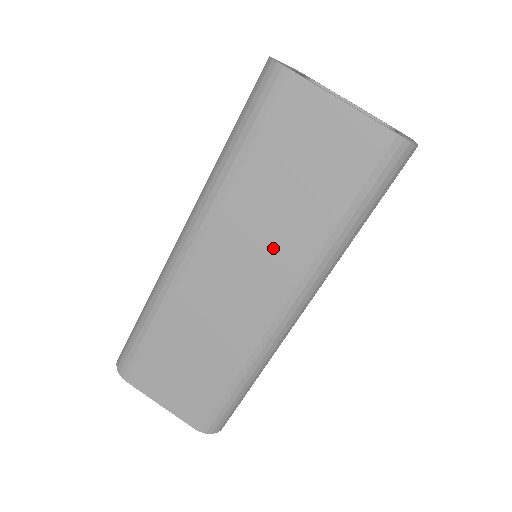
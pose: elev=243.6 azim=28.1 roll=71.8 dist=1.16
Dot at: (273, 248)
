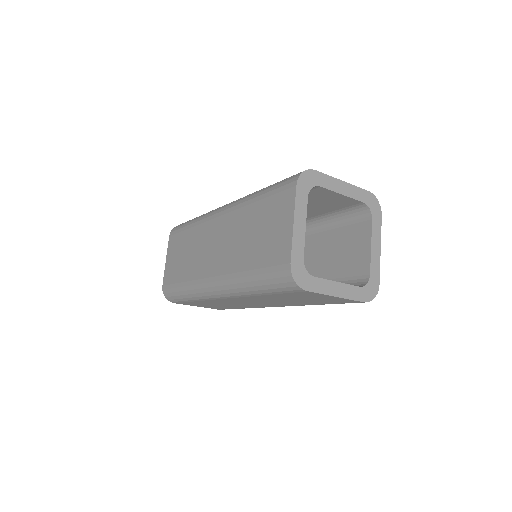
Dot at: (279, 303)
